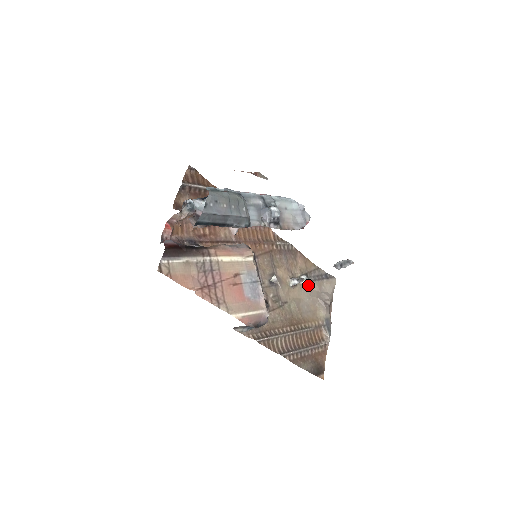
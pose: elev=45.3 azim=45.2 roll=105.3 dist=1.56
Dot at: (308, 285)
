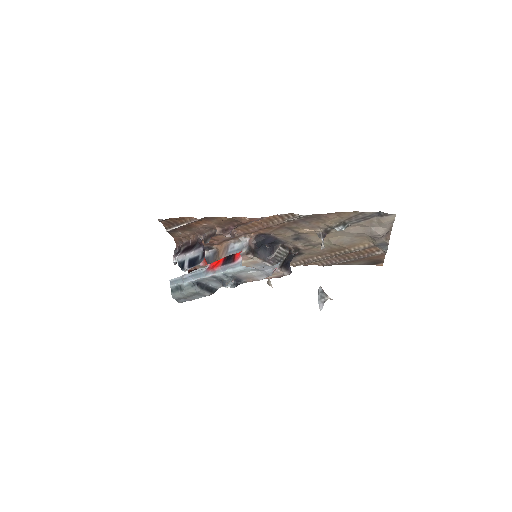
Dot at: (349, 227)
